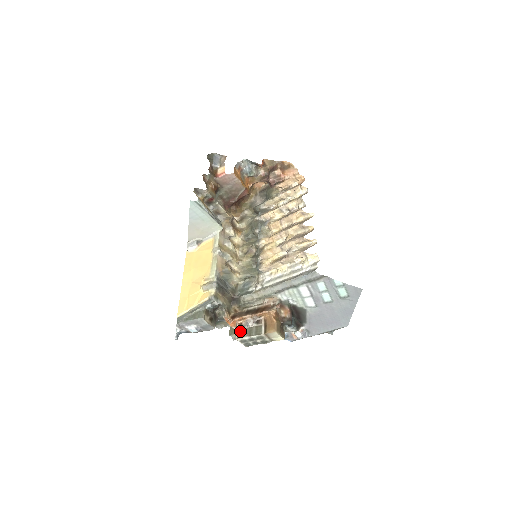
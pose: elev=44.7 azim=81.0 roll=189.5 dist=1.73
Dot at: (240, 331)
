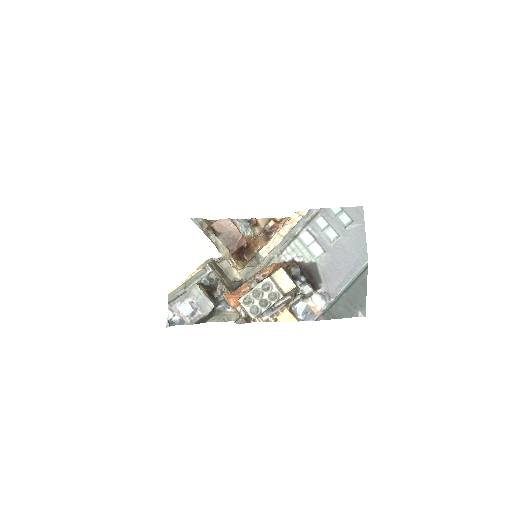
Dot at: occluded
